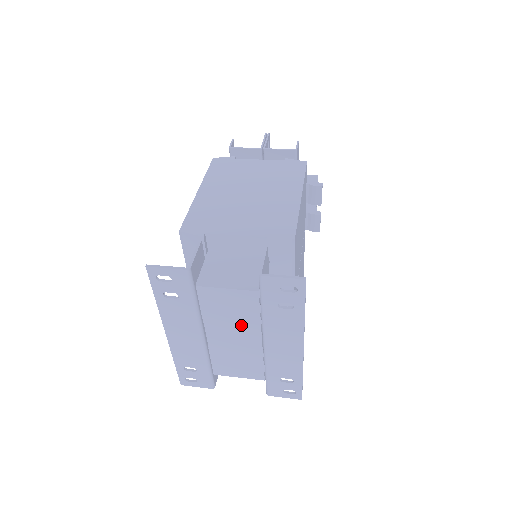
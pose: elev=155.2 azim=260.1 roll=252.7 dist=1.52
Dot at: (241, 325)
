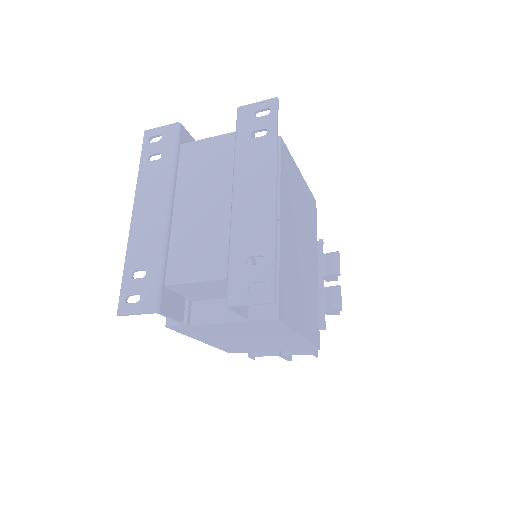
Dot at: (213, 183)
